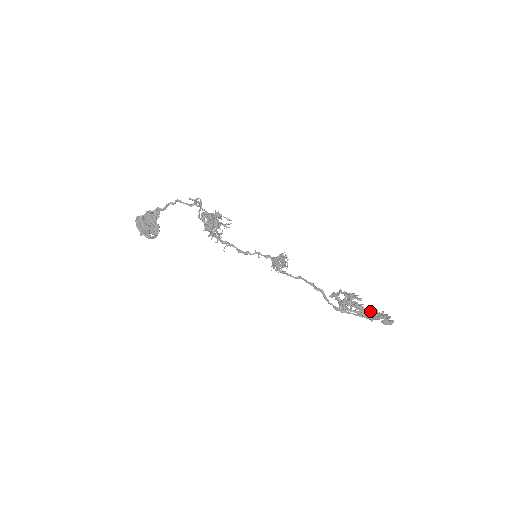
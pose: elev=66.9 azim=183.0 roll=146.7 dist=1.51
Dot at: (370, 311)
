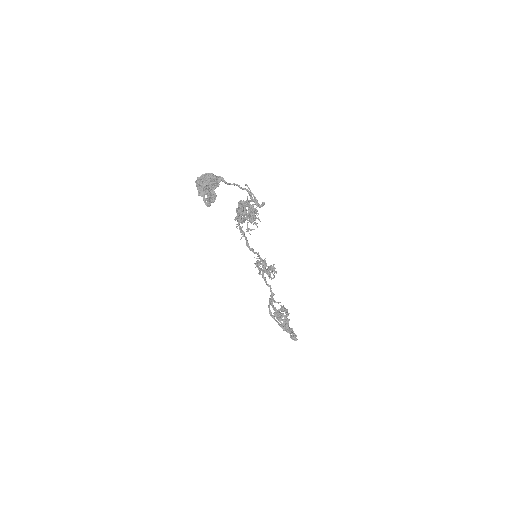
Dot at: occluded
